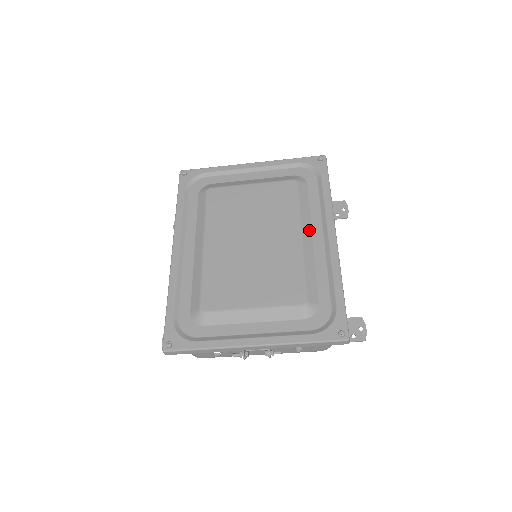
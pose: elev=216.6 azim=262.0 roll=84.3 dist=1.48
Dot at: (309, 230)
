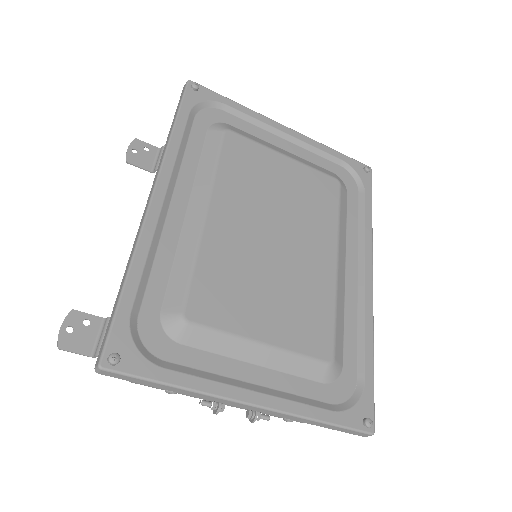
Dot at: (344, 256)
